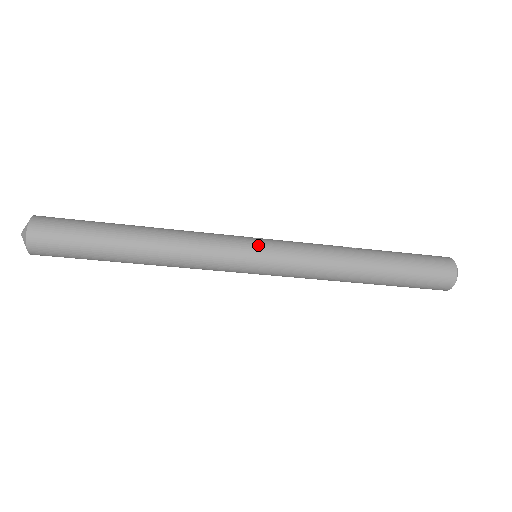
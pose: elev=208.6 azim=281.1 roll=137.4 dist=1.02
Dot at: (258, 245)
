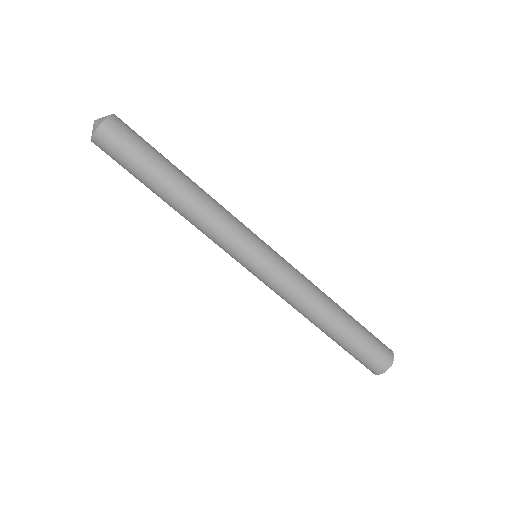
Dot at: (265, 246)
